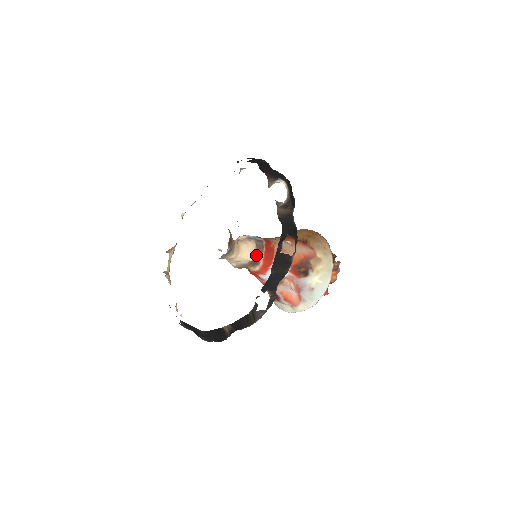
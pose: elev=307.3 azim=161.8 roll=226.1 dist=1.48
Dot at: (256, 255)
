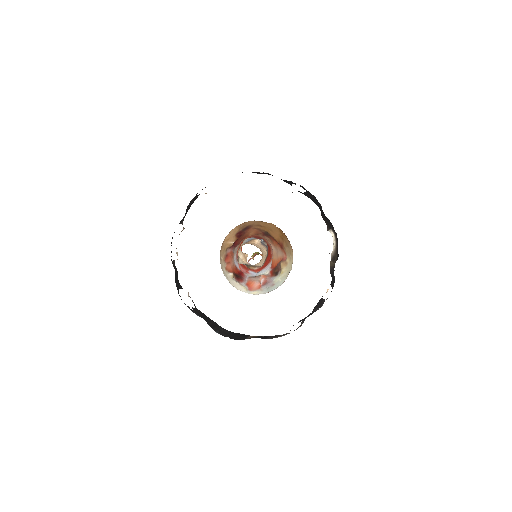
Dot at: occluded
